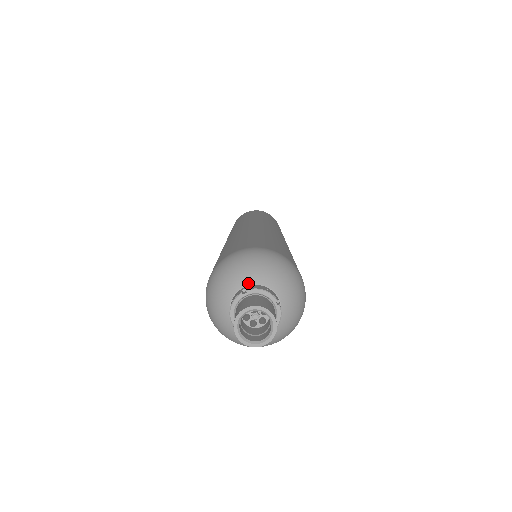
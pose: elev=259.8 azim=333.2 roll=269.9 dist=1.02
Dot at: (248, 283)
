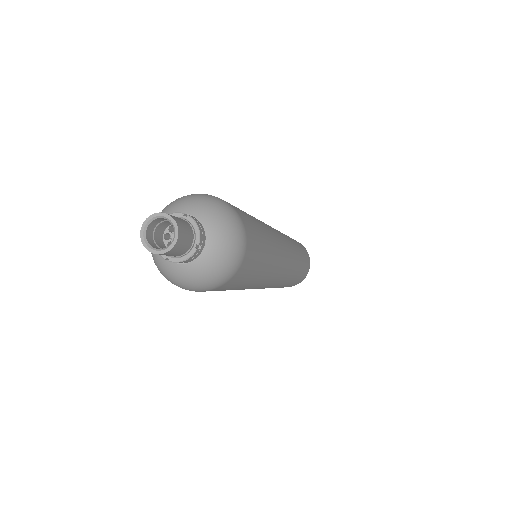
Dot at: occluded
